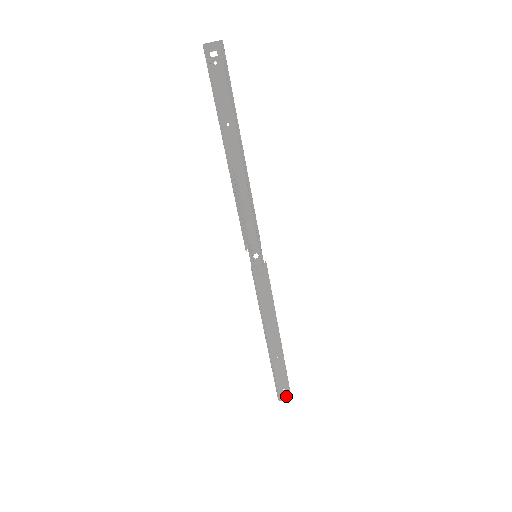
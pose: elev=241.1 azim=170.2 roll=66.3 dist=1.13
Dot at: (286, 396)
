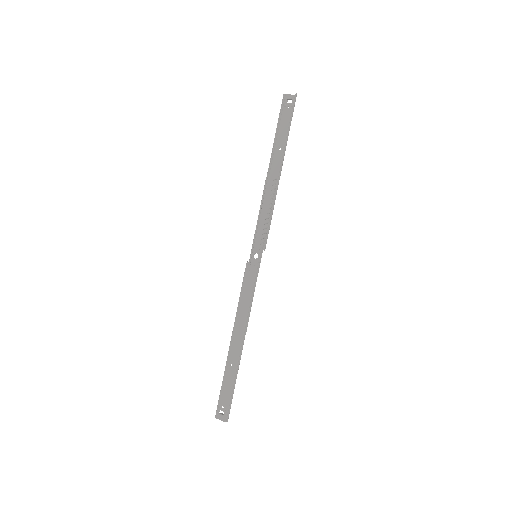
Dot at: (222, 417)
